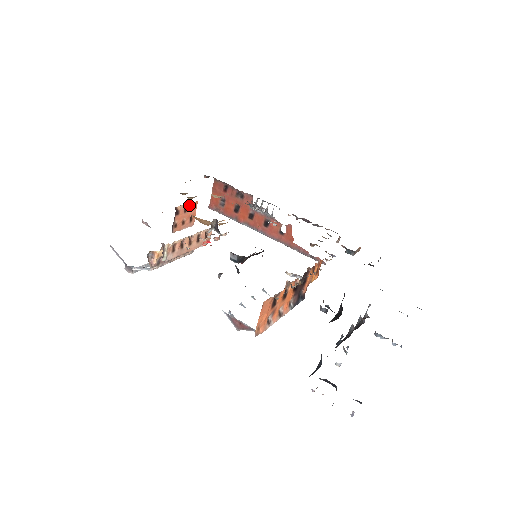
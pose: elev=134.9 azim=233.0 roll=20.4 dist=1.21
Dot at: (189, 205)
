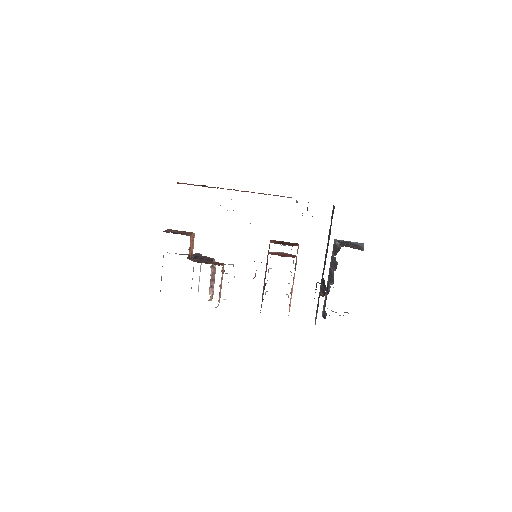
Dot at: occluded
